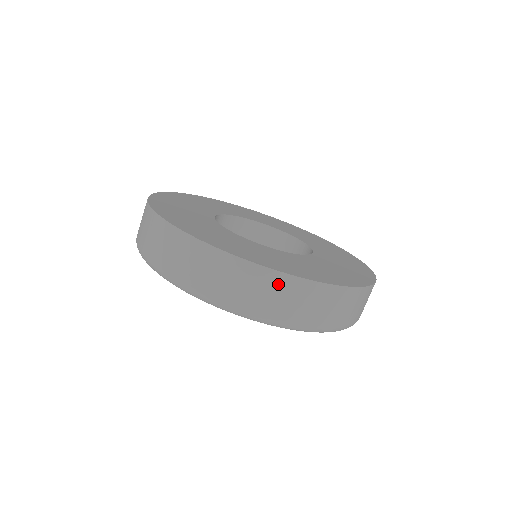
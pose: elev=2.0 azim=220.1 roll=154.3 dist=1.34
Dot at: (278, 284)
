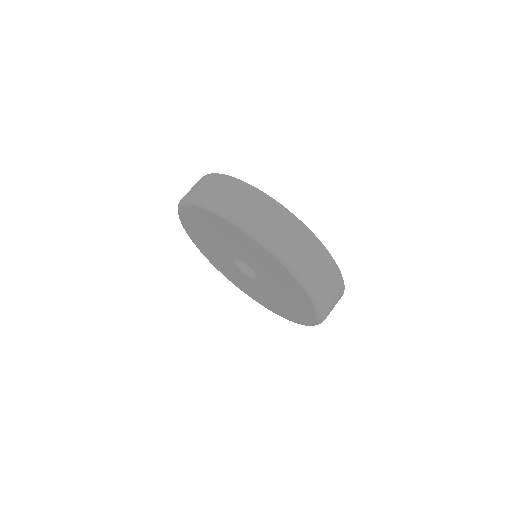
Dot at: (336, 280)
